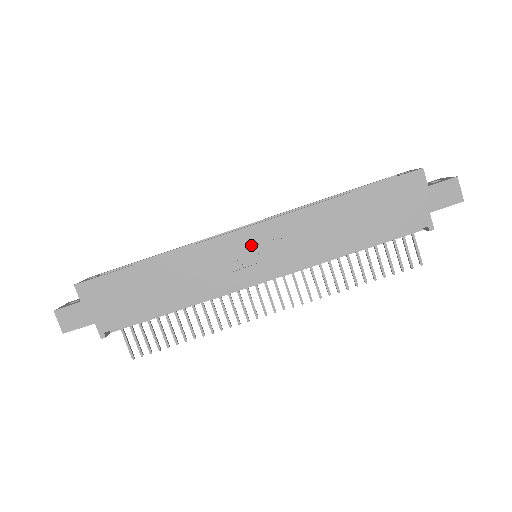
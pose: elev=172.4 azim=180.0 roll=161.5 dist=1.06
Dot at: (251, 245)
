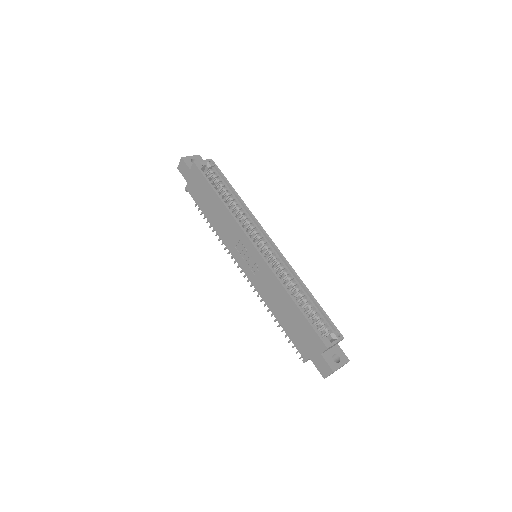
Dot at: (250, 254)
